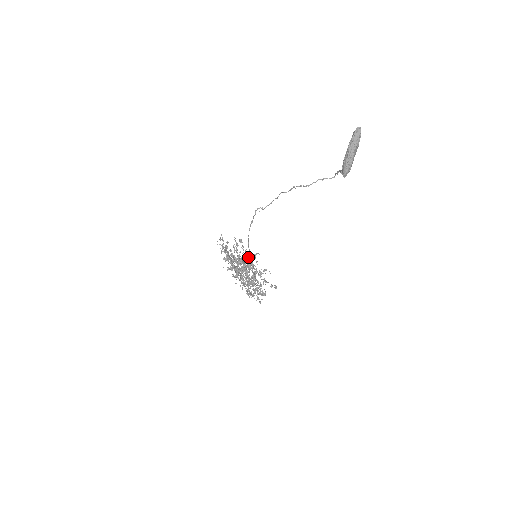
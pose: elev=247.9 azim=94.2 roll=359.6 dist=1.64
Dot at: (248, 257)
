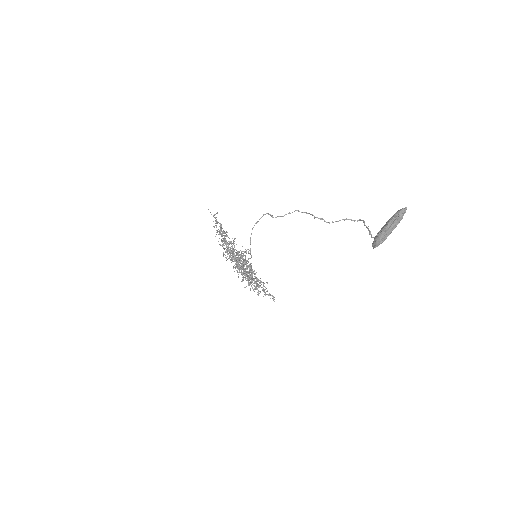
Dot at: occluded
